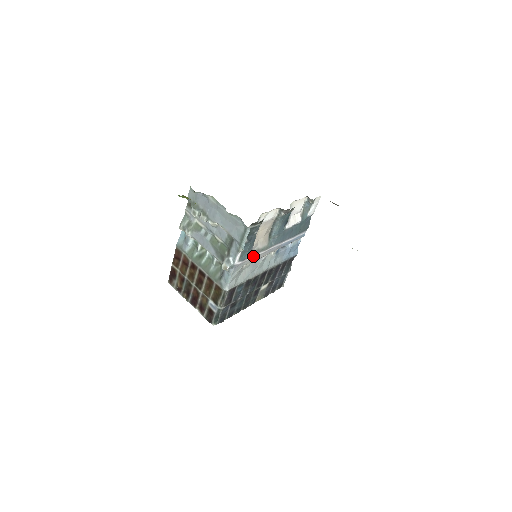
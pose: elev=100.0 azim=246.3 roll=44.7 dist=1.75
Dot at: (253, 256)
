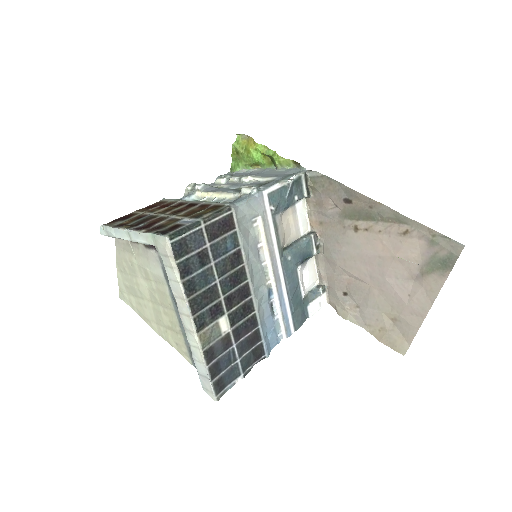
Dot at: (271, 225)
